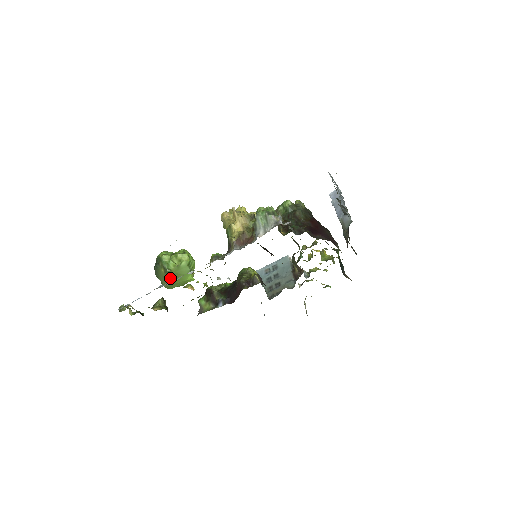
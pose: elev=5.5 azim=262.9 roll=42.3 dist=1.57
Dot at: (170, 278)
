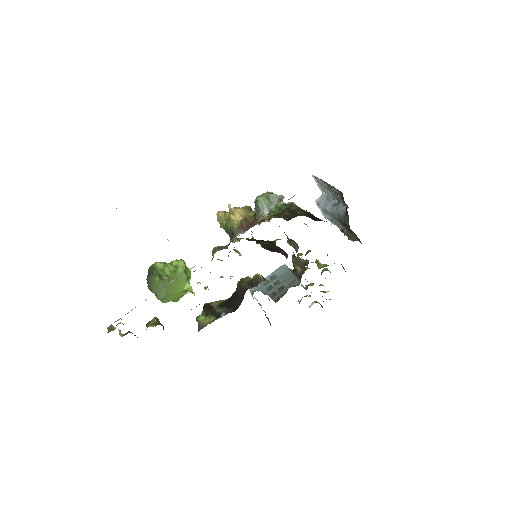
Dot at: (166, 286)
